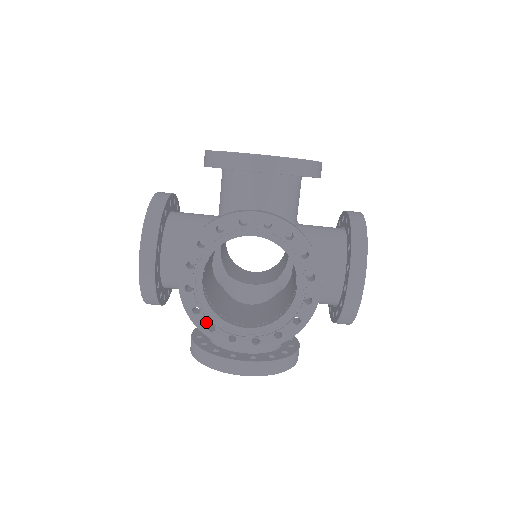
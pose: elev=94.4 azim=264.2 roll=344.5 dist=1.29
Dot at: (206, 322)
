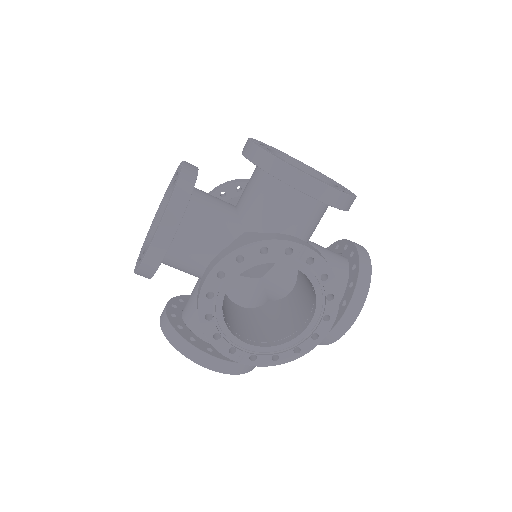
Dot at: (214, 330)
